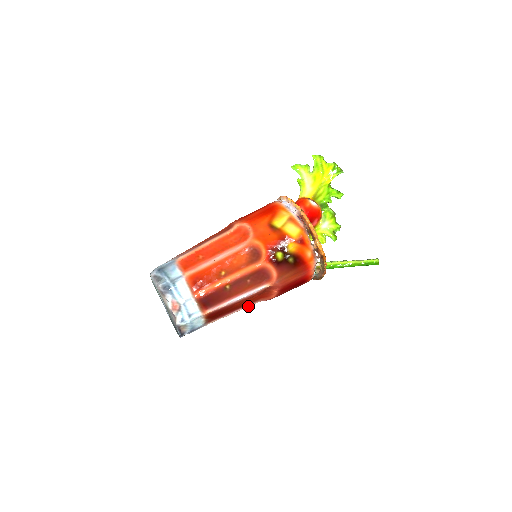
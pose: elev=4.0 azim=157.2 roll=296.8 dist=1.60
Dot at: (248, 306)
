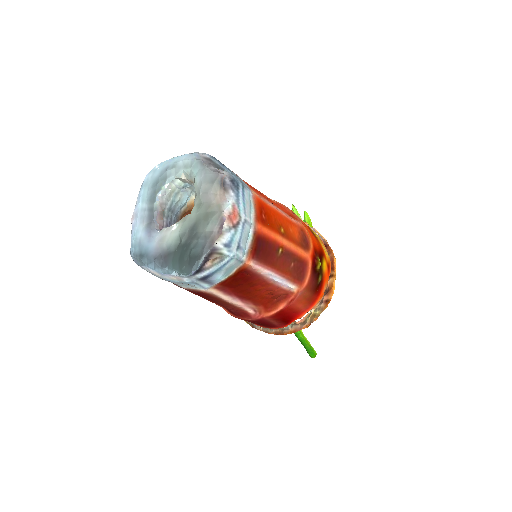
Dot at: (242, 306)
